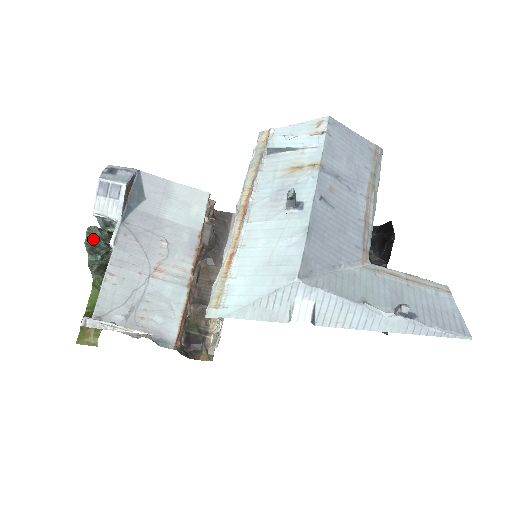
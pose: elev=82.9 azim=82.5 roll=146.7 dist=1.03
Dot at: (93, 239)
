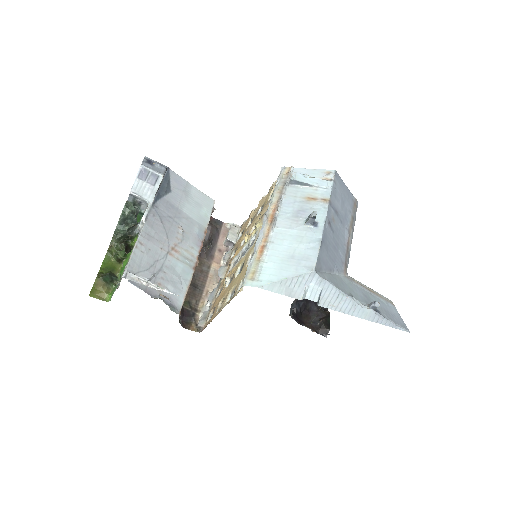
Dot at: (129, 212)
